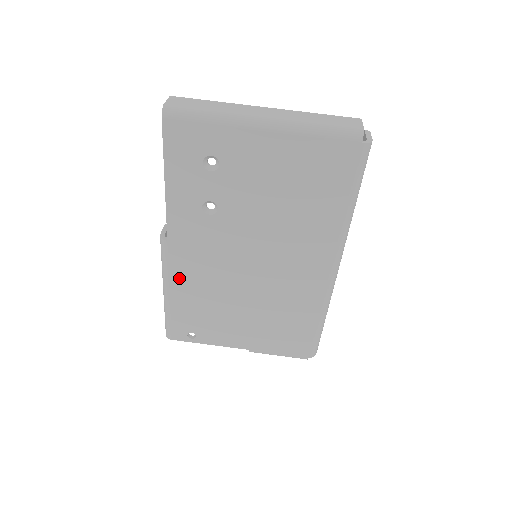
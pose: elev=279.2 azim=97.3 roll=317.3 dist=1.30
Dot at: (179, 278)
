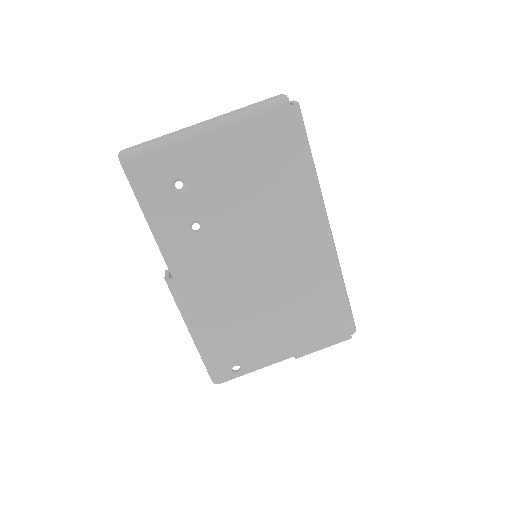
Dot at: (199, 313)
